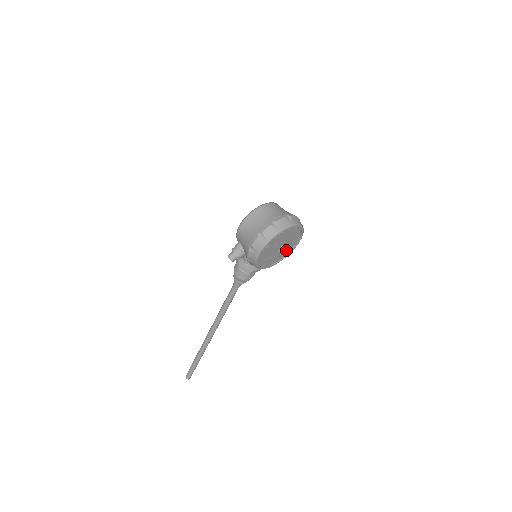
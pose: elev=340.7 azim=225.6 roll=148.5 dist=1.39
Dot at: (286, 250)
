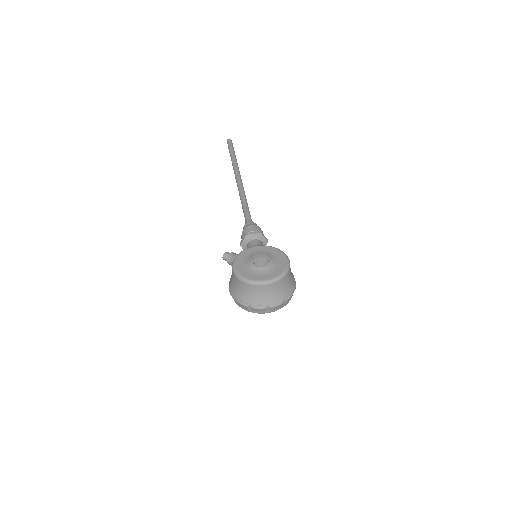
Dot at: occluded
